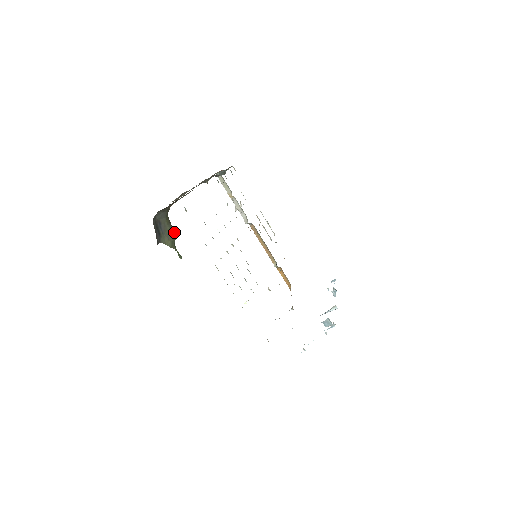
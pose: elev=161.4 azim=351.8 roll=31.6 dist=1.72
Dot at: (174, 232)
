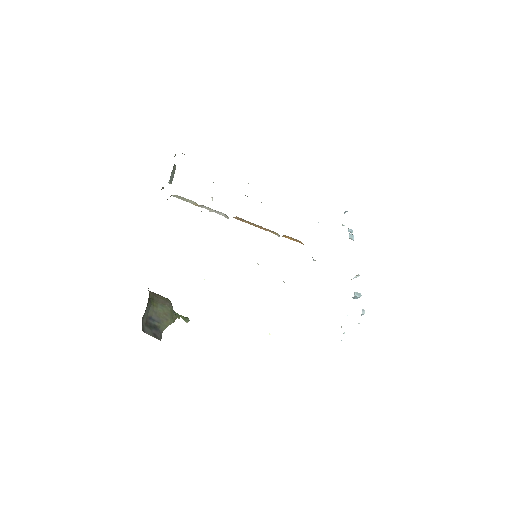
Dot at: (167, 305)
